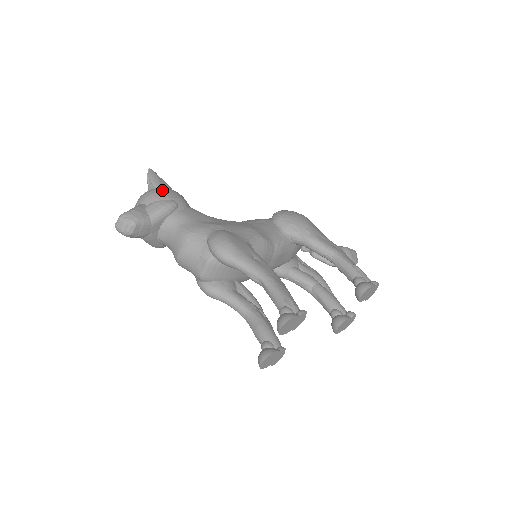
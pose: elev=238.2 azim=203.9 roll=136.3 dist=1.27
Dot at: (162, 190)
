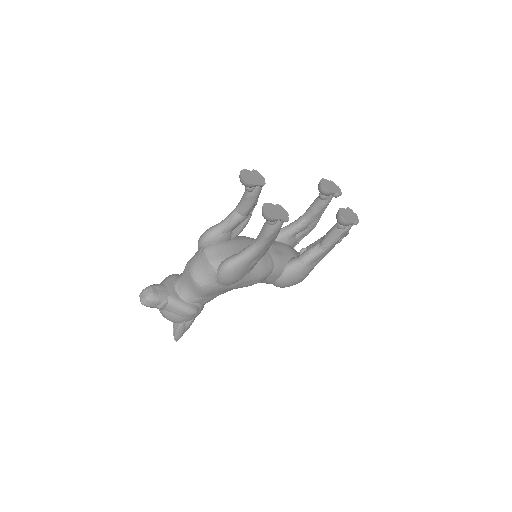
Dot at: occluded
